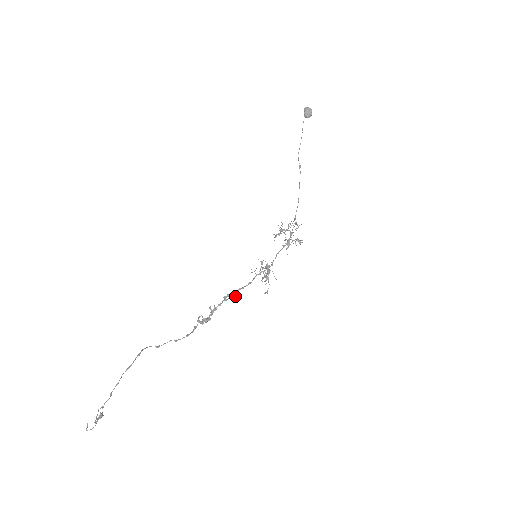
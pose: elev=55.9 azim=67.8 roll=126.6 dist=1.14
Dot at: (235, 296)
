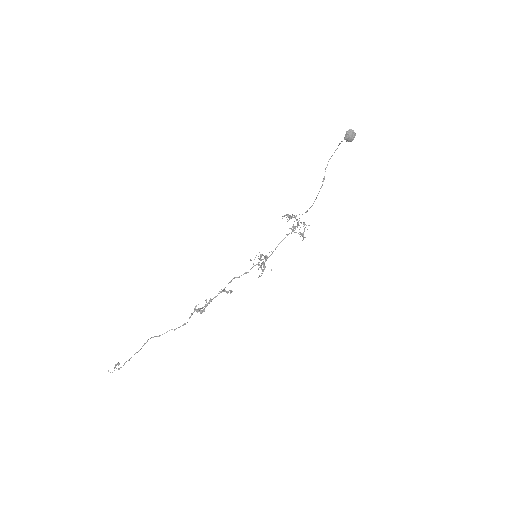
Dot at: occluded
